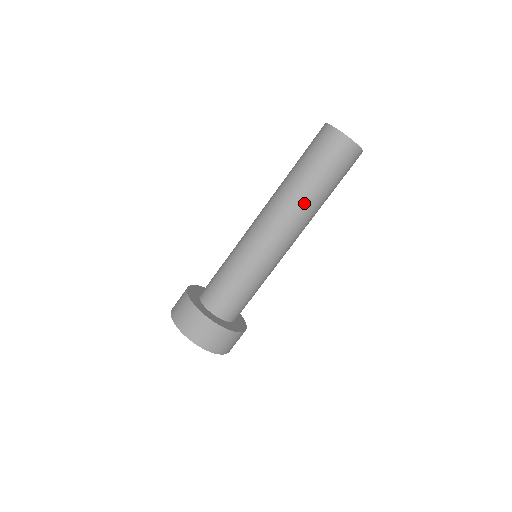
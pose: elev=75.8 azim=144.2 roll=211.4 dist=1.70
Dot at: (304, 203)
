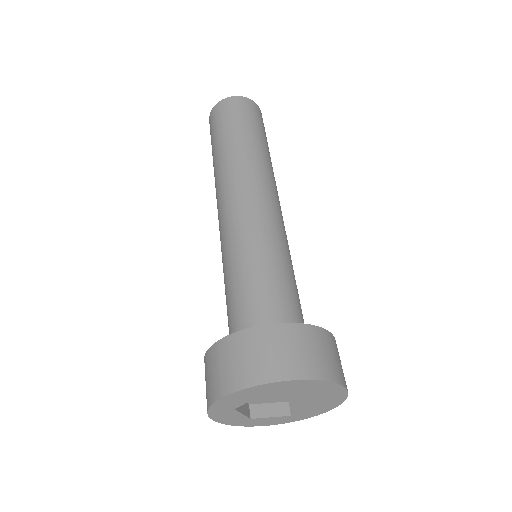
Dot at: (266, 162)
